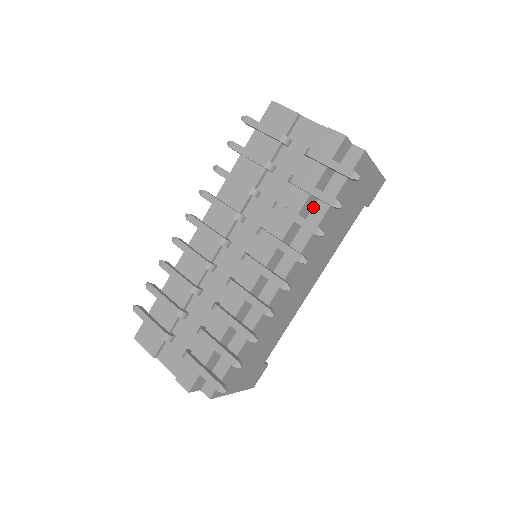
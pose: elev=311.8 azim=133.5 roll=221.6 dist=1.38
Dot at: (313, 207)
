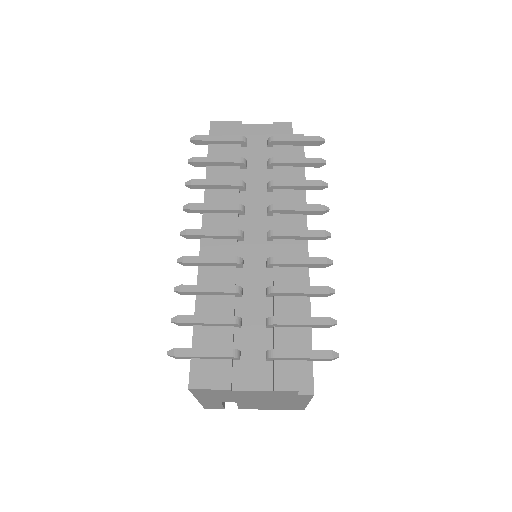
Dot at: occluded
